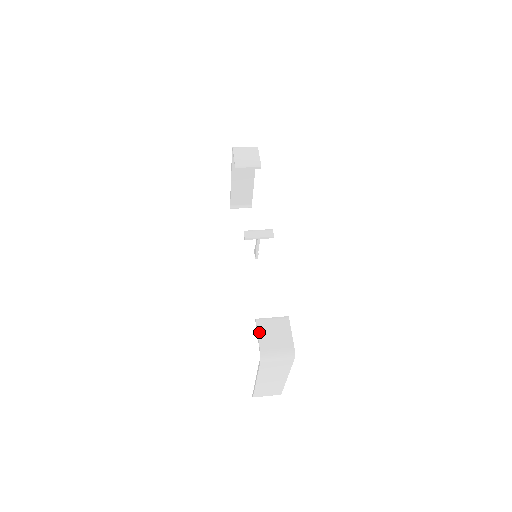
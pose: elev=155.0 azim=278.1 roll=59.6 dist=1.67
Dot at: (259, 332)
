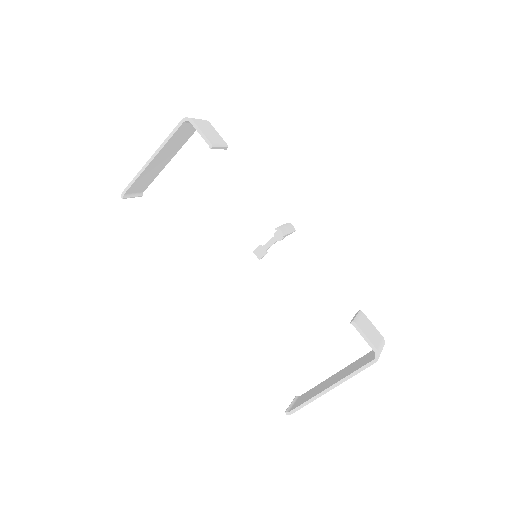
Dot at: (365, 333)
